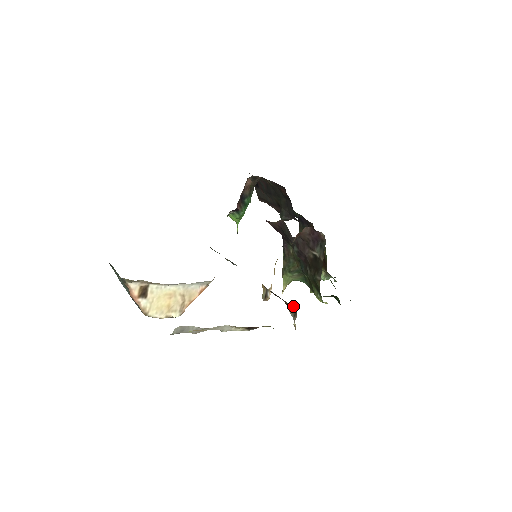
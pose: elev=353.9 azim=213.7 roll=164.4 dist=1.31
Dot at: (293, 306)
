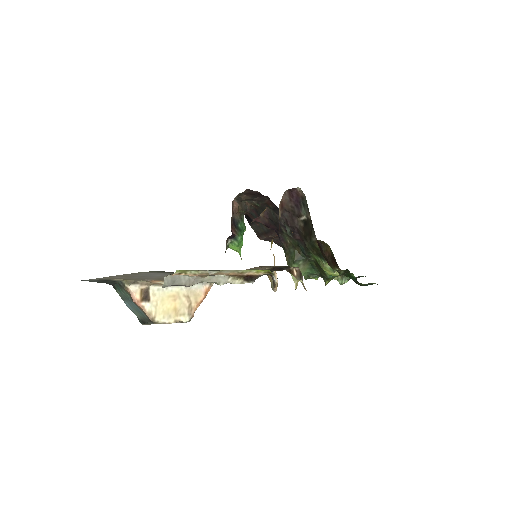
Dot at: (297, 270)
